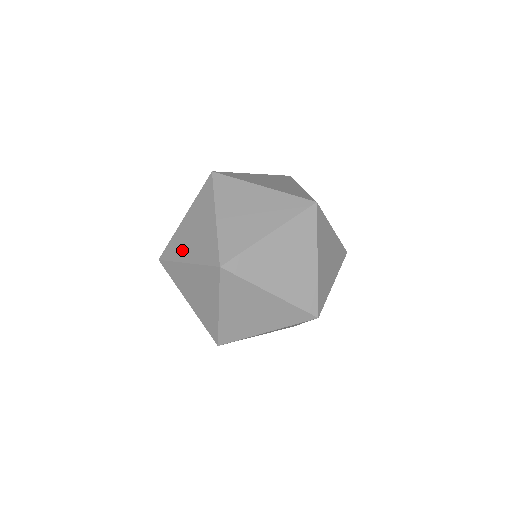
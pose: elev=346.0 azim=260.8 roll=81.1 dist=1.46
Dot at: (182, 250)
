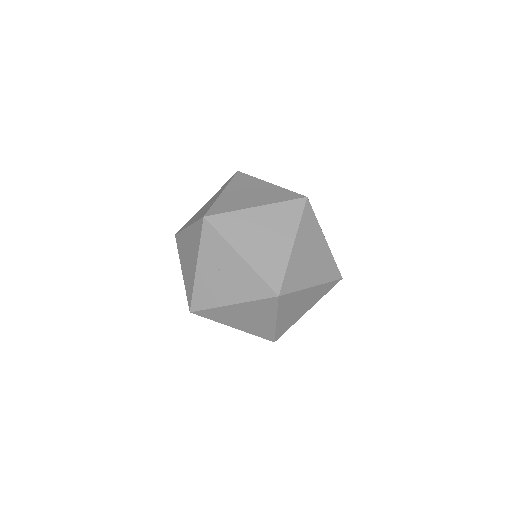
Dot at: (241, 203)
